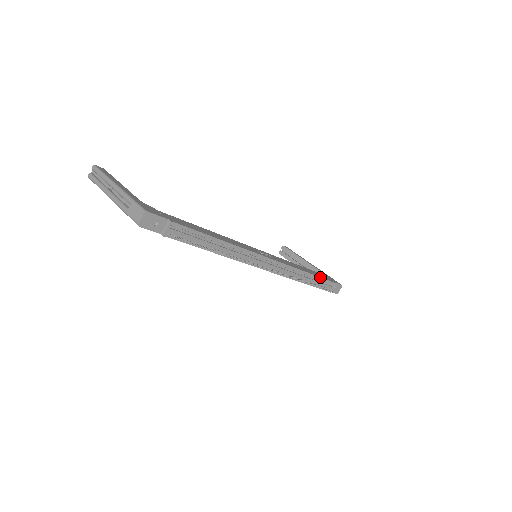
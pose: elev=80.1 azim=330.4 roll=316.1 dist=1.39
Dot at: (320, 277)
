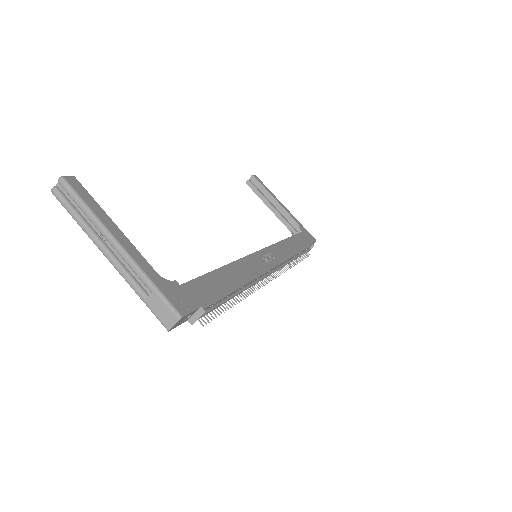
Dot at: (305, 249)
